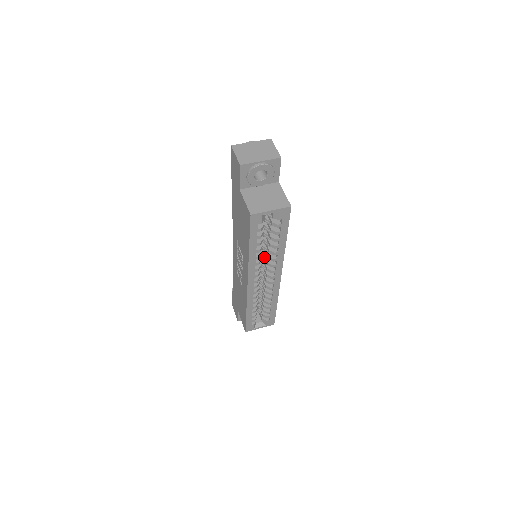
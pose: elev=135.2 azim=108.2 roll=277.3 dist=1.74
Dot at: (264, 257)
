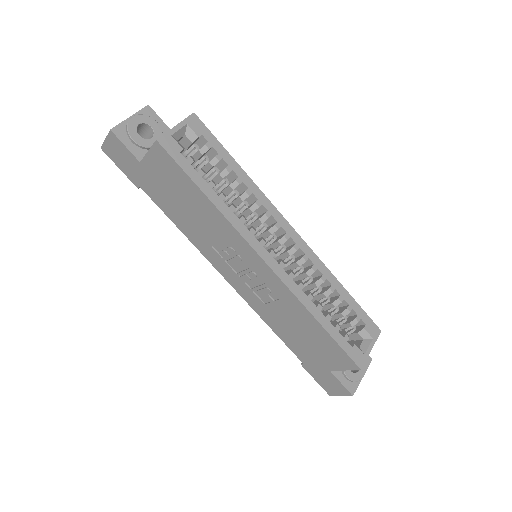
Dot at: occluded
